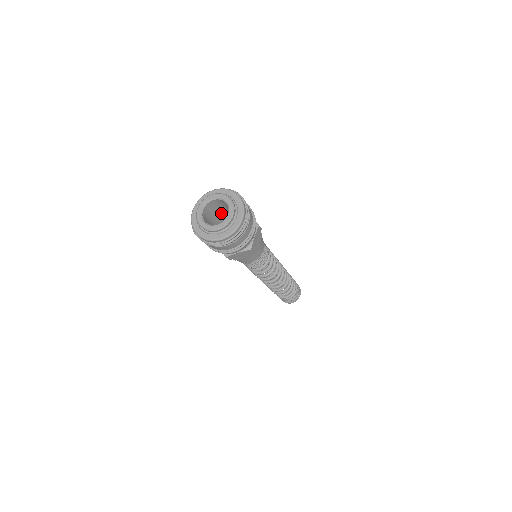
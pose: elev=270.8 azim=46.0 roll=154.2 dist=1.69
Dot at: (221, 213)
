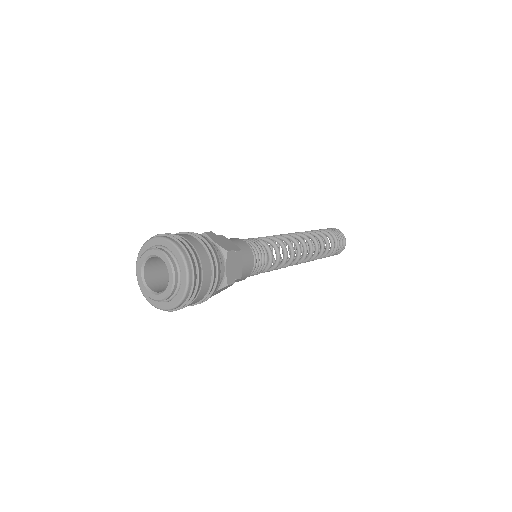
Dot at: occluded
